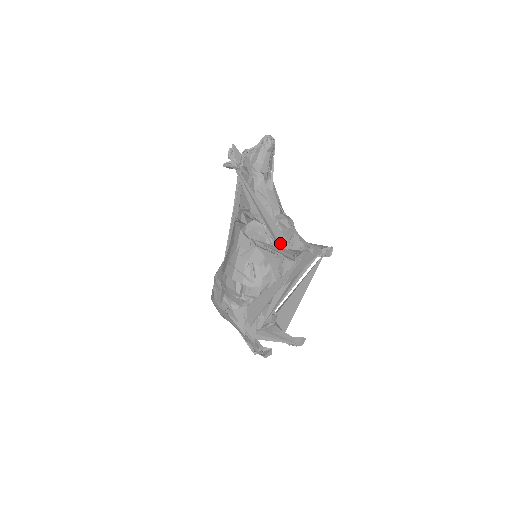
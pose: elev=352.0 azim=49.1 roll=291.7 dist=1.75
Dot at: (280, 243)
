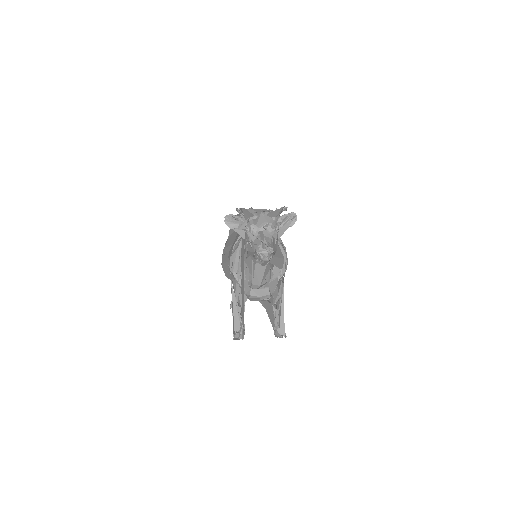
Dot at: (242, 308)
